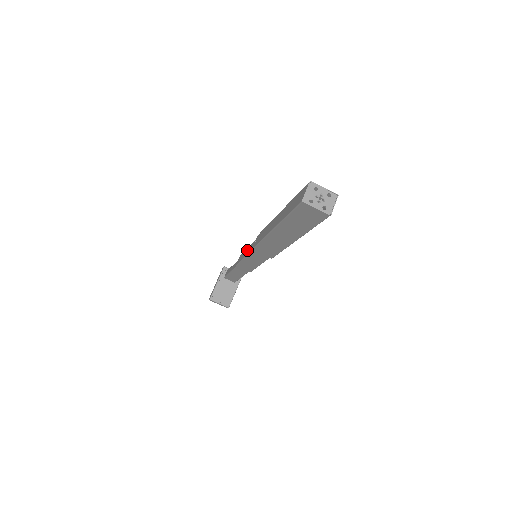
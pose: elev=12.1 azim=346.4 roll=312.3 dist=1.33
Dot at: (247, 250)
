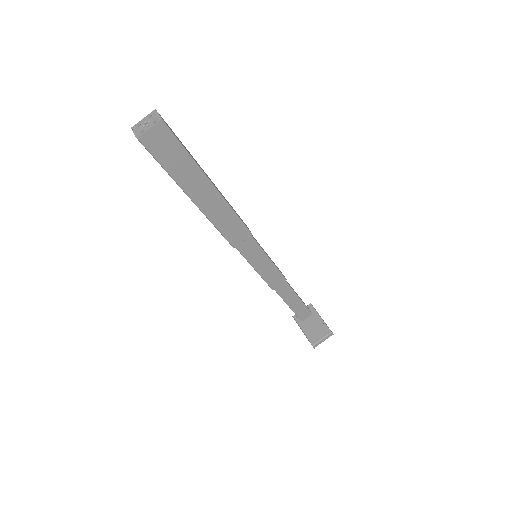
Dot at: occluded
